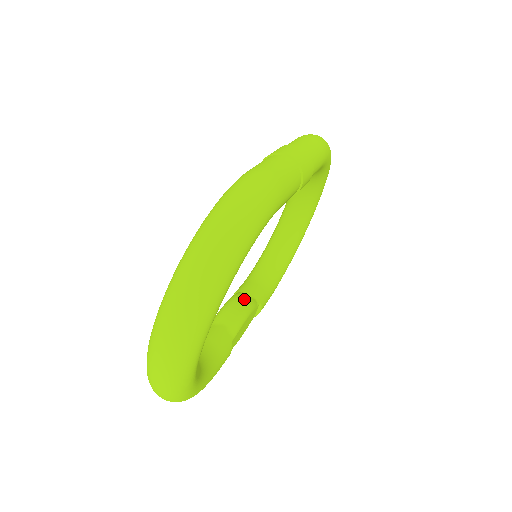
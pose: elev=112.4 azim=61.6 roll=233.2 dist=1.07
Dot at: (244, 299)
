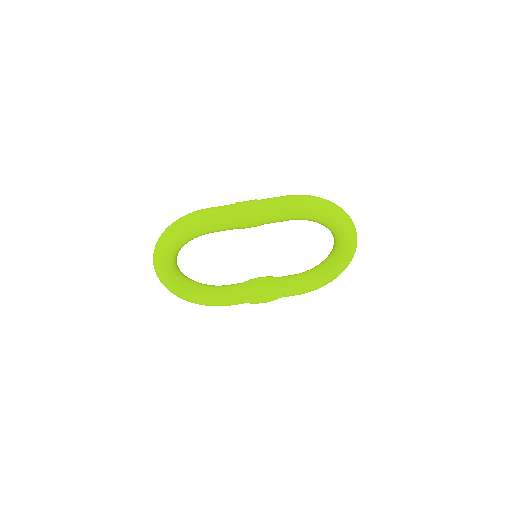
Dot at: (270, 281)
